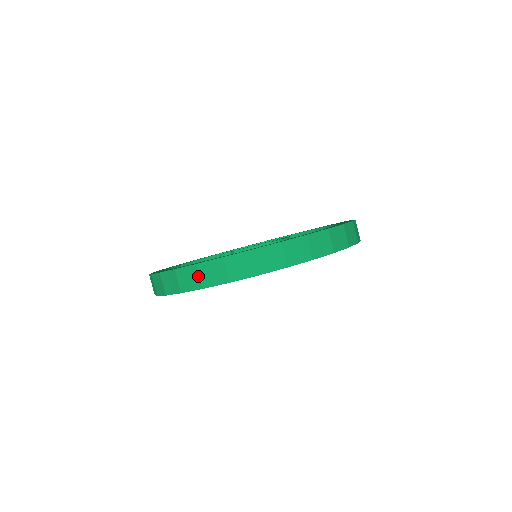
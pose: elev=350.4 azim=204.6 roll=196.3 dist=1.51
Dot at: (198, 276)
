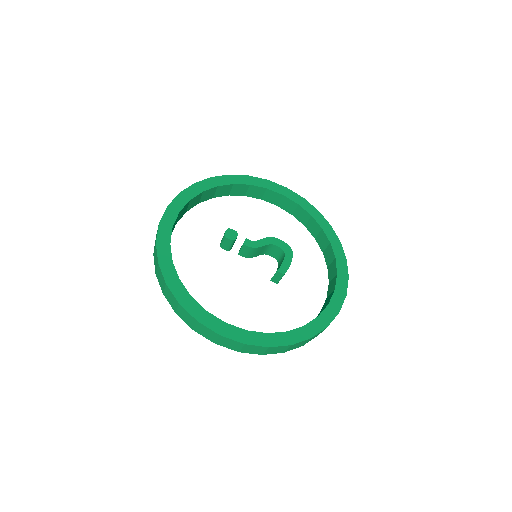
Dot at: (216, 339)
